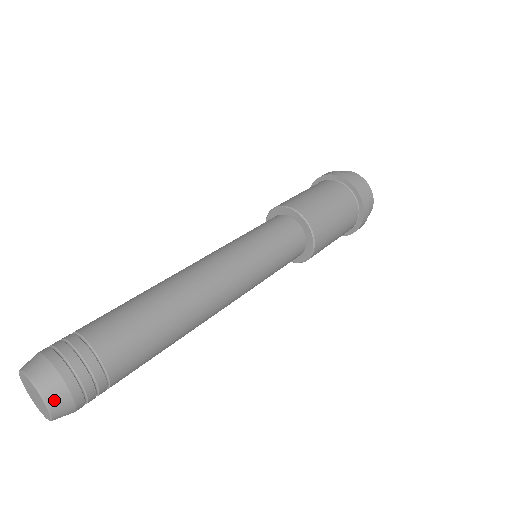
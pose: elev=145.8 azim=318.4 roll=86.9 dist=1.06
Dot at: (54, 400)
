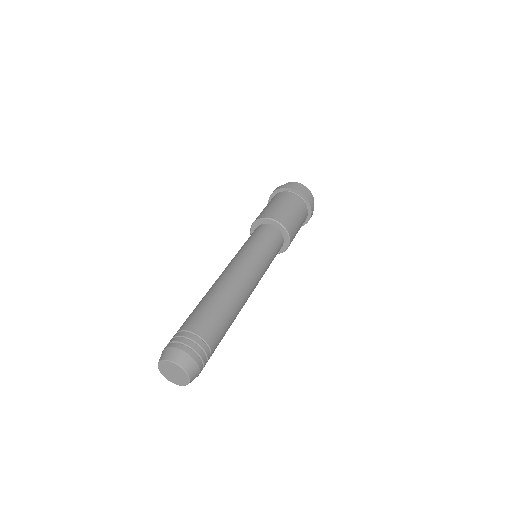
Dot at: (193, 379)
